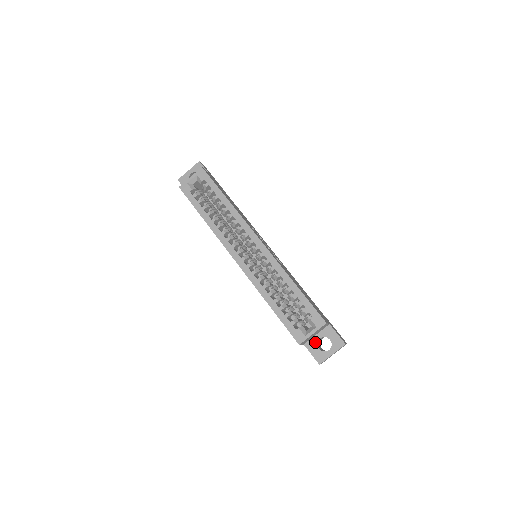
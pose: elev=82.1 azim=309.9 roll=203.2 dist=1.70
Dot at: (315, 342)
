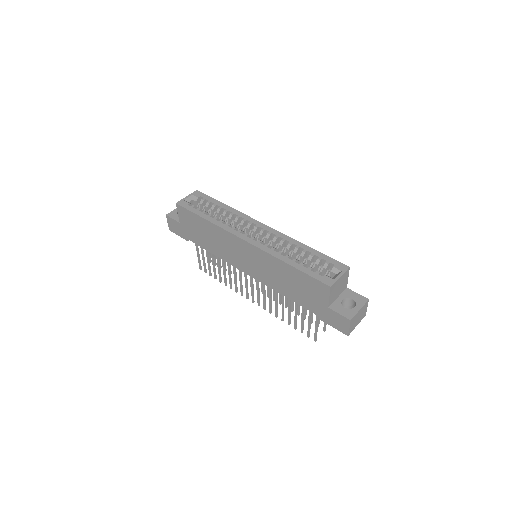
Dot at: (339, 303)
